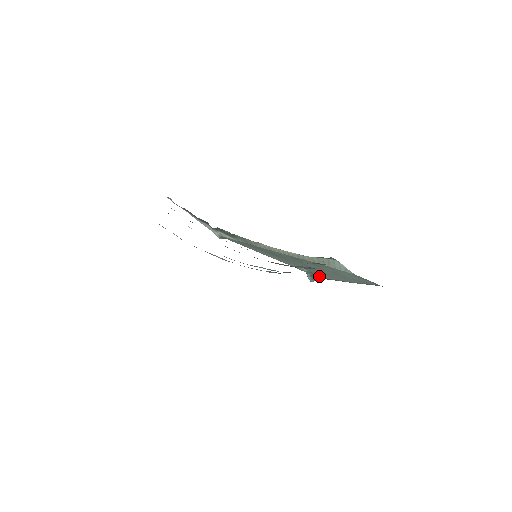
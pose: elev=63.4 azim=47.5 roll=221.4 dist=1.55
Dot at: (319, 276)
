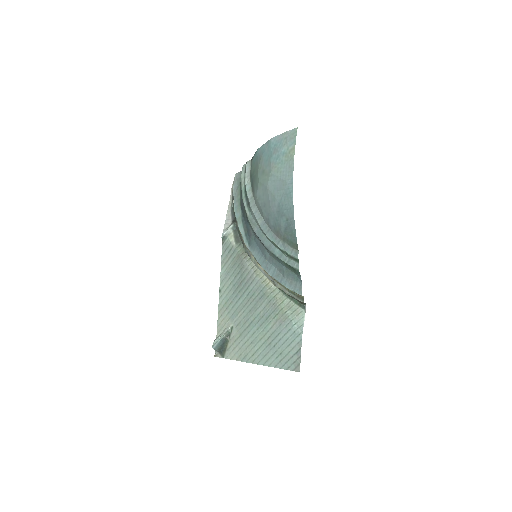
Dot at: (224, 349)
